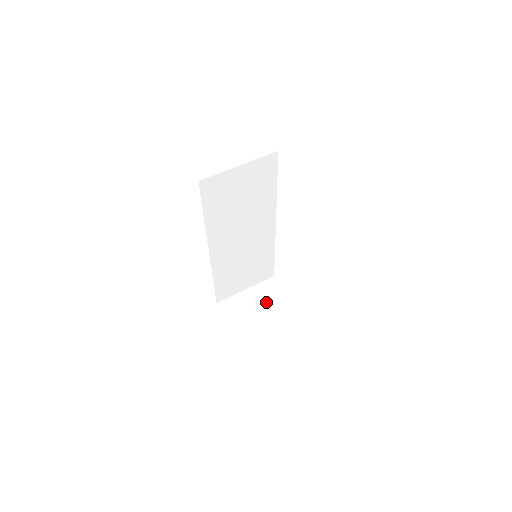
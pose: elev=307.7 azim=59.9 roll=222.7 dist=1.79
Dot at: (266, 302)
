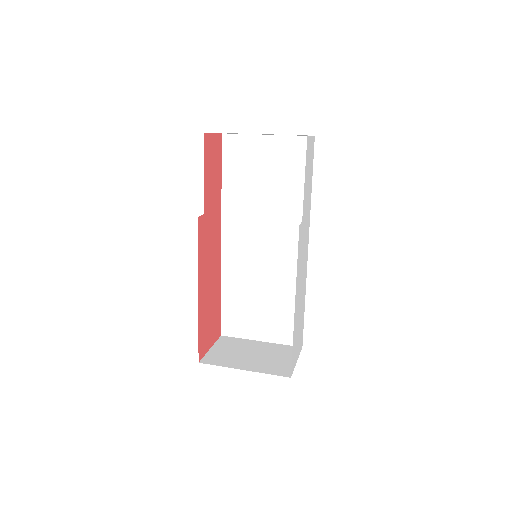
Dot at: (265, 356)
